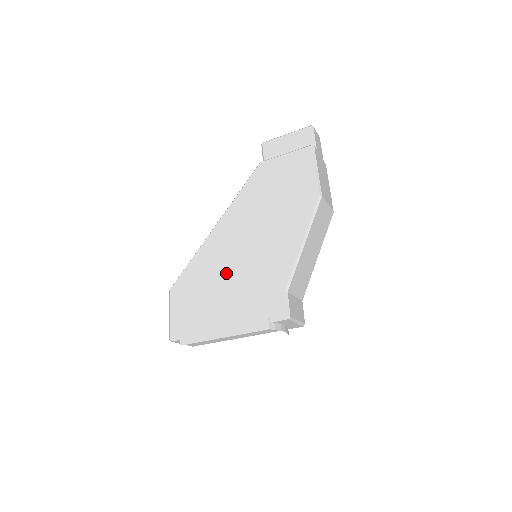
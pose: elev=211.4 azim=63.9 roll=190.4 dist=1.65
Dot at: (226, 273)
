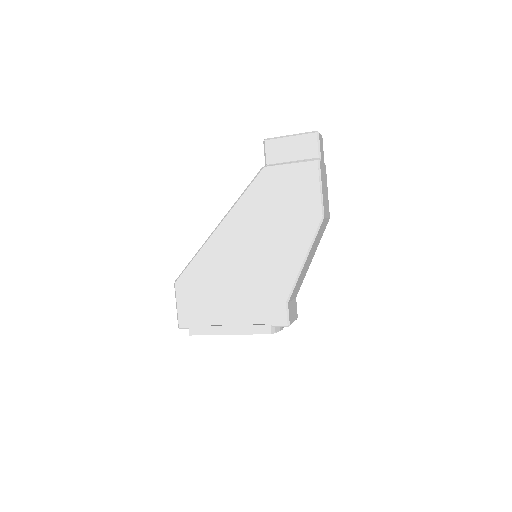
Dot at: (230, 277)
